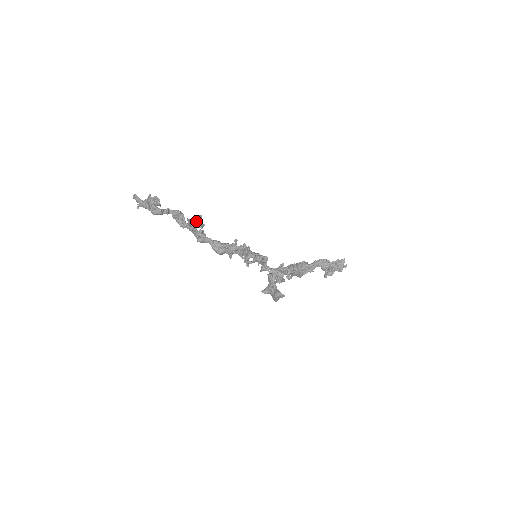
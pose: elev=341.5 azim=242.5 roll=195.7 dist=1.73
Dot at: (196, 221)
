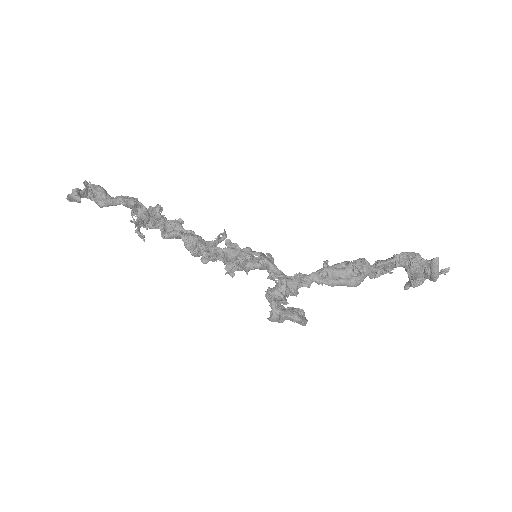
Dot at: (137, 215)
